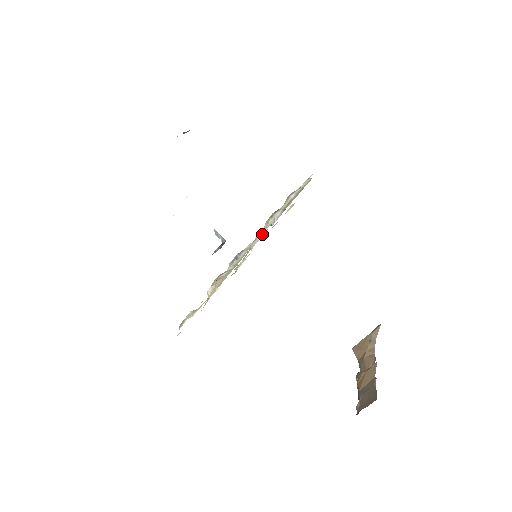
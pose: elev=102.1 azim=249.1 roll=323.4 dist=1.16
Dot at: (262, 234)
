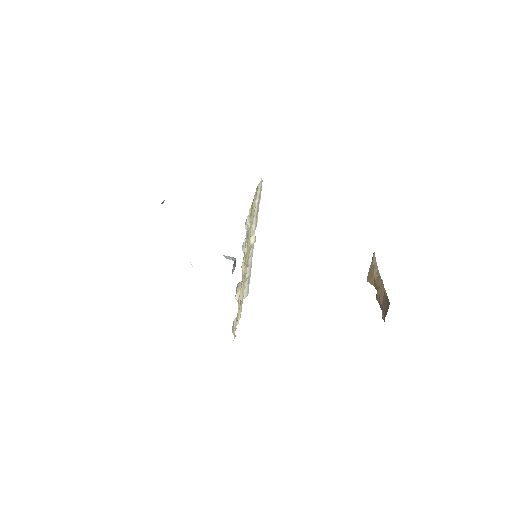
Dot at: occluded
